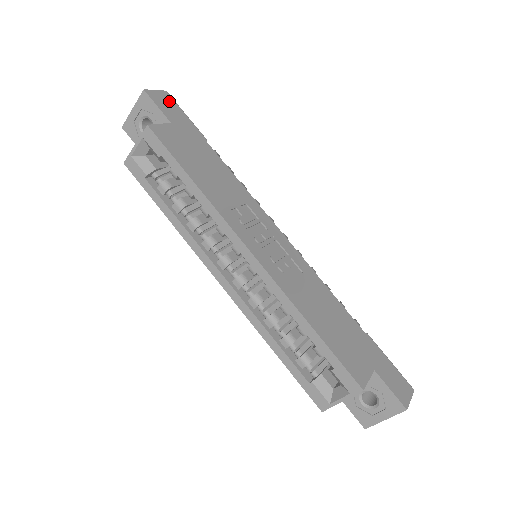
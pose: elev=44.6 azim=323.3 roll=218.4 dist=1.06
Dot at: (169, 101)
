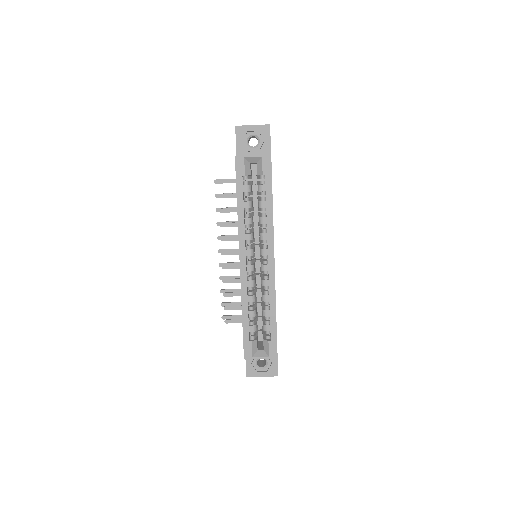
Dot at: occluded
